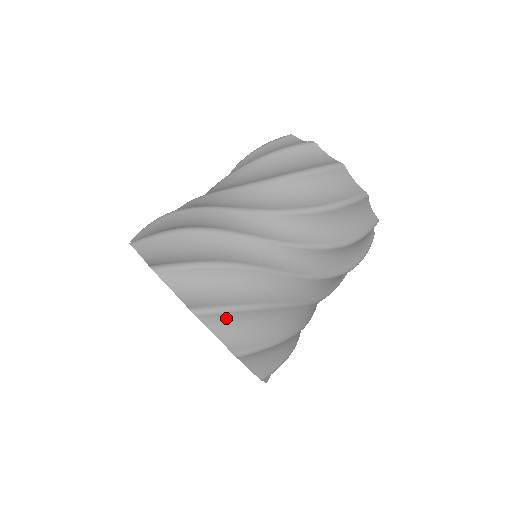
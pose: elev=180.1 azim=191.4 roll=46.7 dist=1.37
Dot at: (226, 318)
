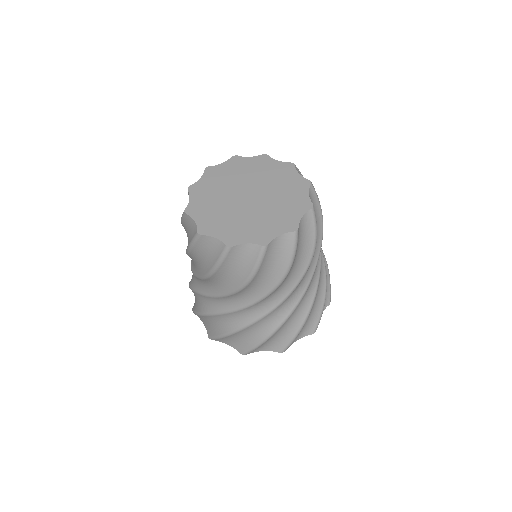
Dot at: (261, 347)
